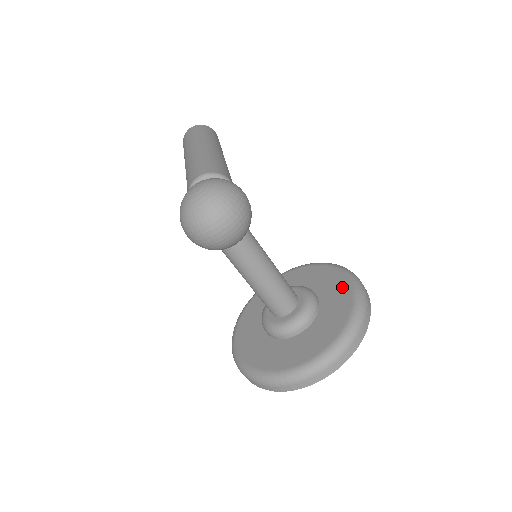
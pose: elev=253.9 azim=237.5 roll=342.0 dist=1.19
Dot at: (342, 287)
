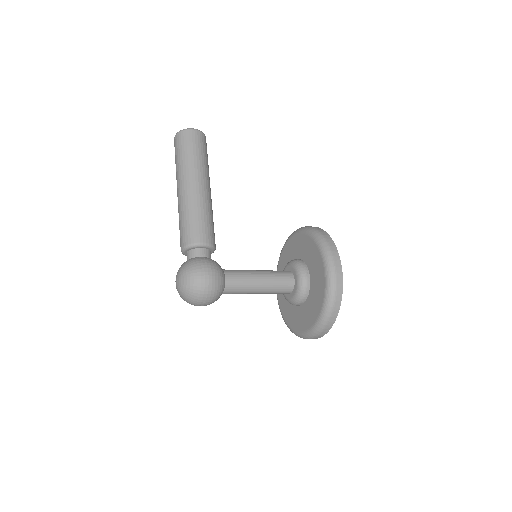
Dot at: (320, 272)
